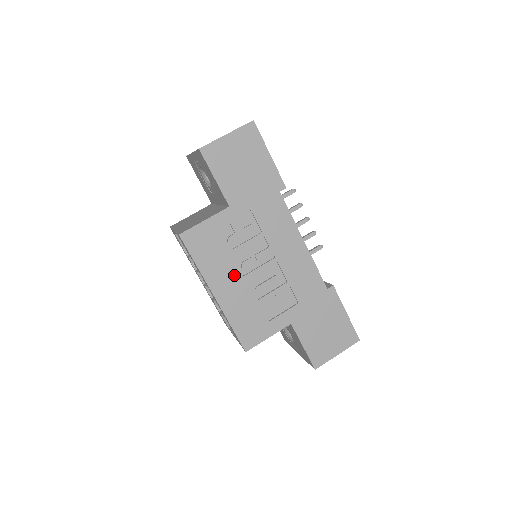
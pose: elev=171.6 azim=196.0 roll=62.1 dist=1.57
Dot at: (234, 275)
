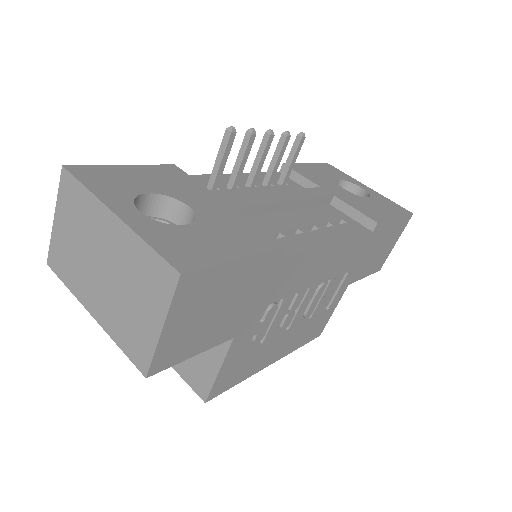
Dot at: (279, 340)
